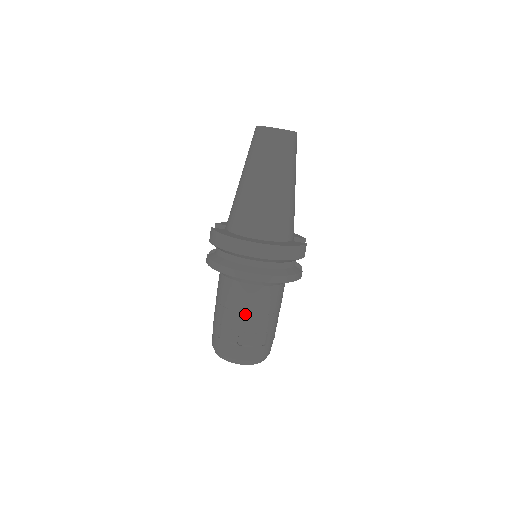
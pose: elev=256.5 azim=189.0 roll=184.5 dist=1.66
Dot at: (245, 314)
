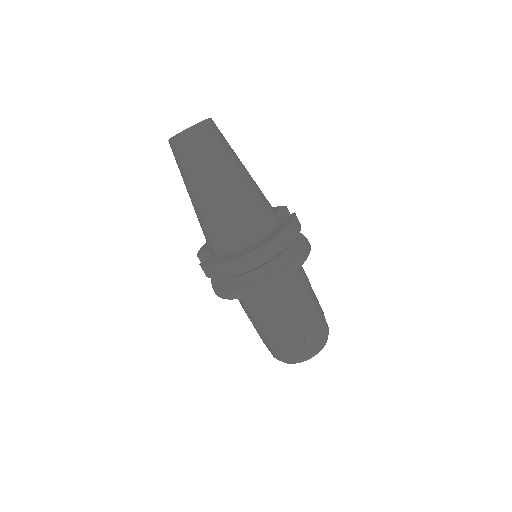
Dot at: (288, 315)
